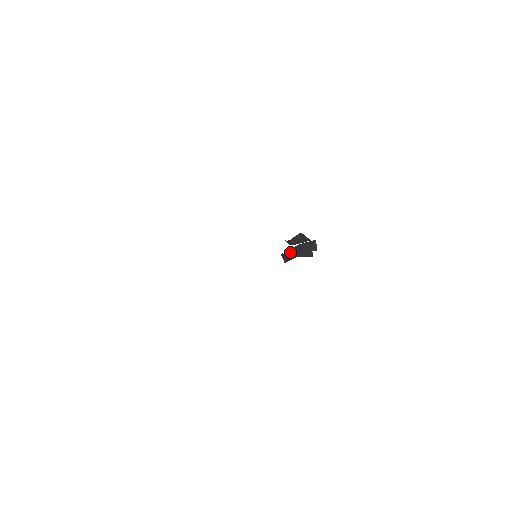
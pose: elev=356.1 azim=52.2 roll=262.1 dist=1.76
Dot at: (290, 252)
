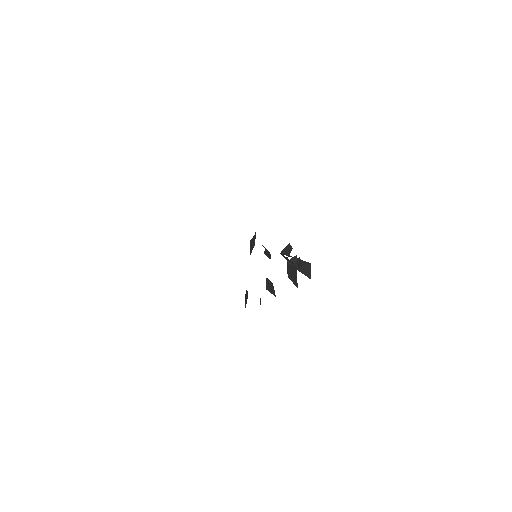
Dot at: occluded
